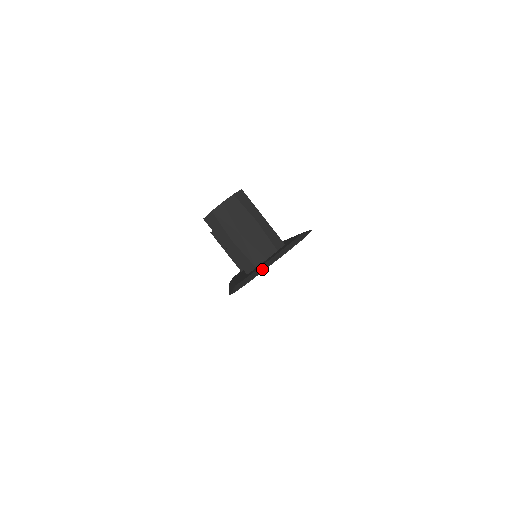
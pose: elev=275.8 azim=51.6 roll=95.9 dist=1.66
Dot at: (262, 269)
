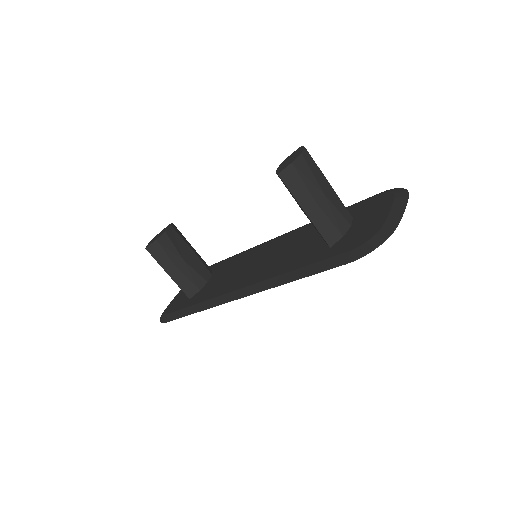
Dot at: (397, 218)
